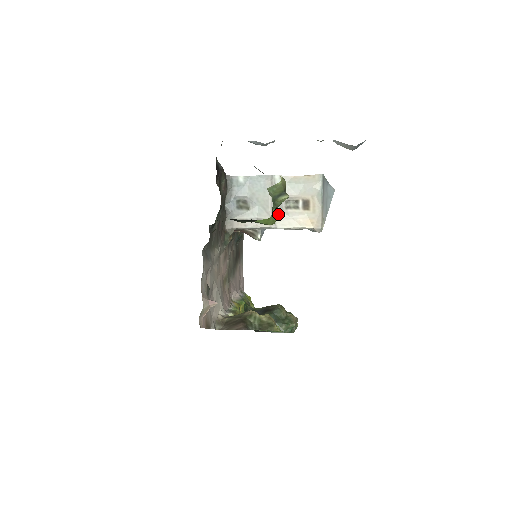
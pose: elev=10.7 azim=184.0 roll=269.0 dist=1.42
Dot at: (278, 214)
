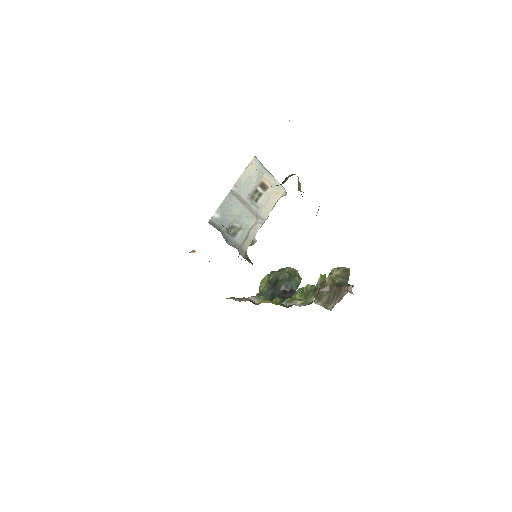
Dot at: (258, 211)
